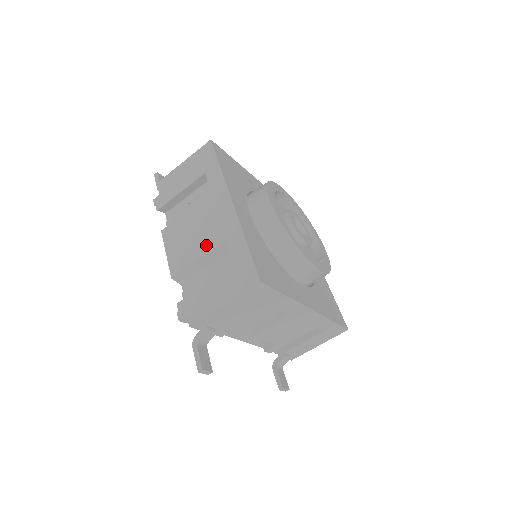
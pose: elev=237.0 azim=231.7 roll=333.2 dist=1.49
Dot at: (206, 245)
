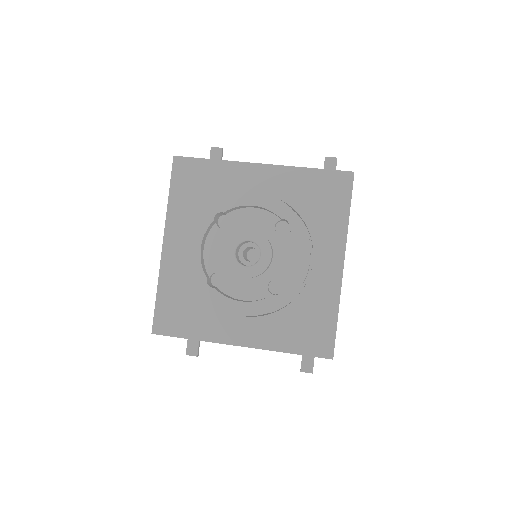
Dot at: occluded
